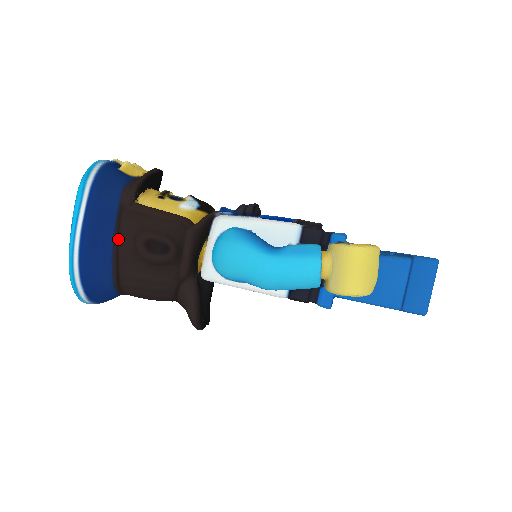
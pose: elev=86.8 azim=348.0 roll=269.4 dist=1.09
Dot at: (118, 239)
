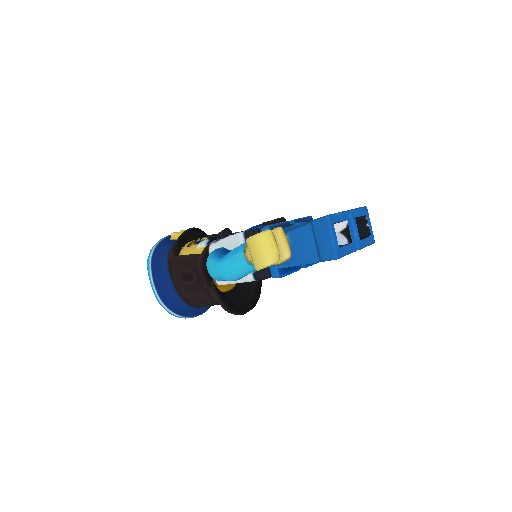
Dot at: (173, 280)
